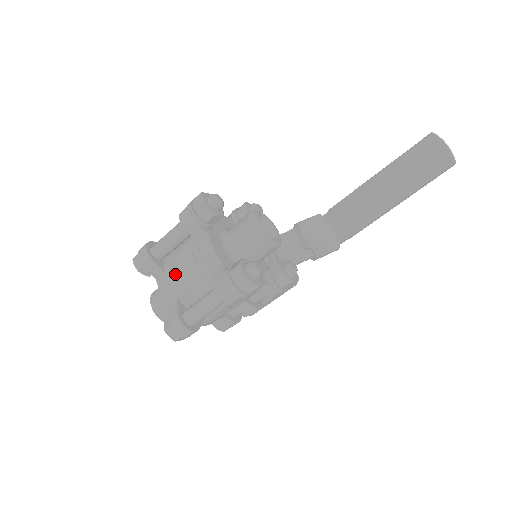
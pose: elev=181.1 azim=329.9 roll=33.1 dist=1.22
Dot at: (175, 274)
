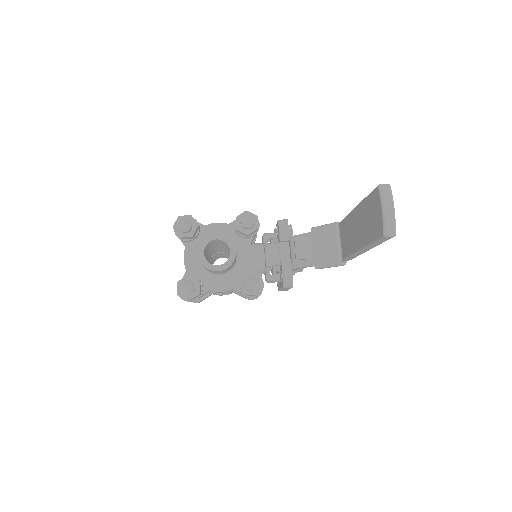
Dot at: occluded
